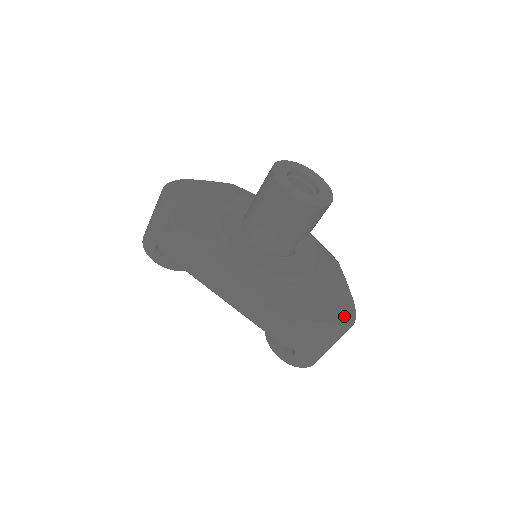
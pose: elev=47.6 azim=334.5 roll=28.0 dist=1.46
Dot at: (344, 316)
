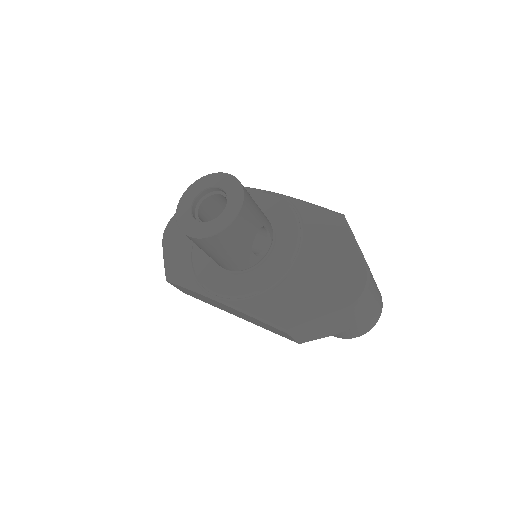
Dot at: (346, 294)
